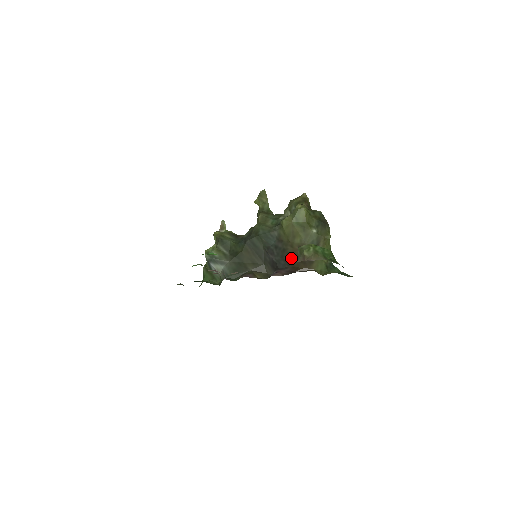
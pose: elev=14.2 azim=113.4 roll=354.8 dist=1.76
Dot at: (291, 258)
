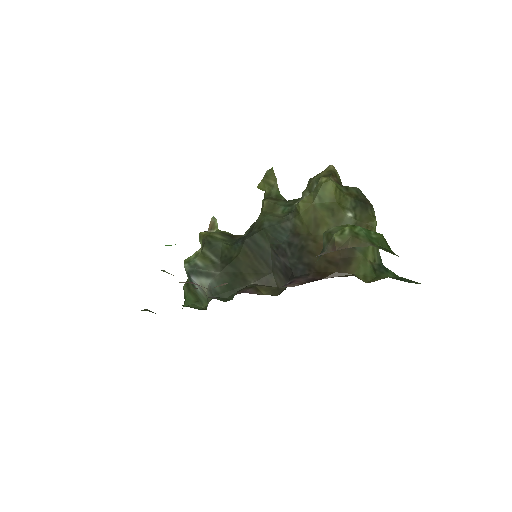
Dot at: (314, 259)
